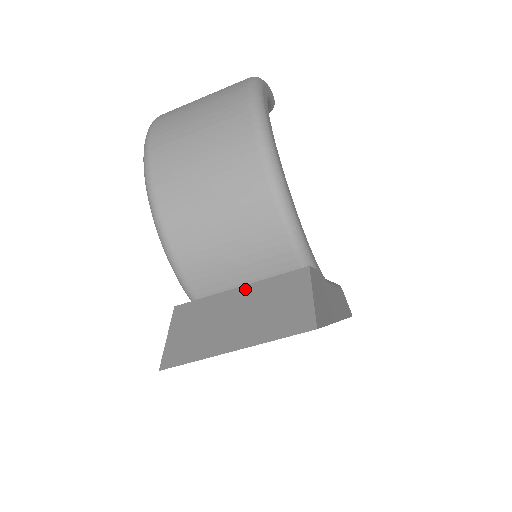
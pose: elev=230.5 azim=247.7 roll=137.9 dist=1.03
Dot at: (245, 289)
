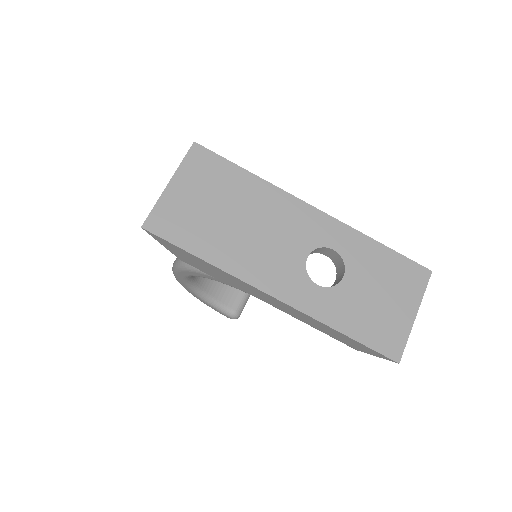
Dot at: occluded
